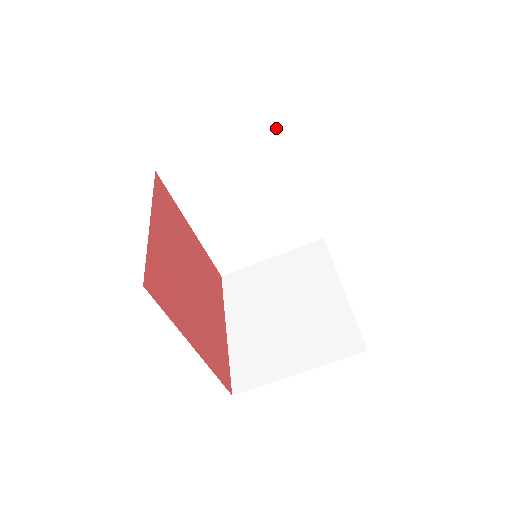
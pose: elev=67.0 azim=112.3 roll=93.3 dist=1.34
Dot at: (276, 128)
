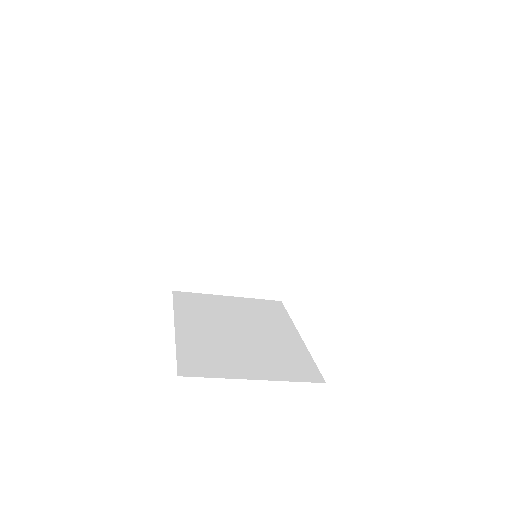
Dot at: occluded
